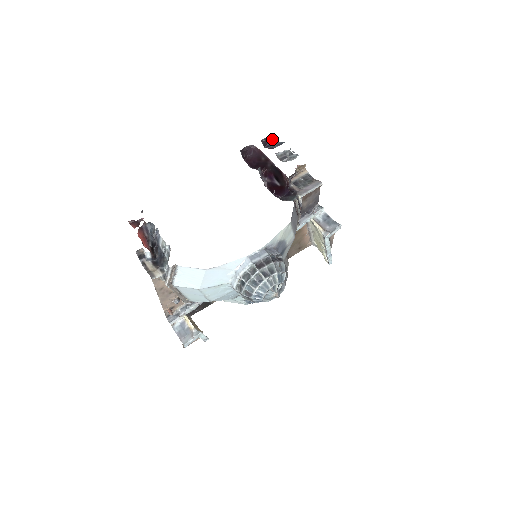
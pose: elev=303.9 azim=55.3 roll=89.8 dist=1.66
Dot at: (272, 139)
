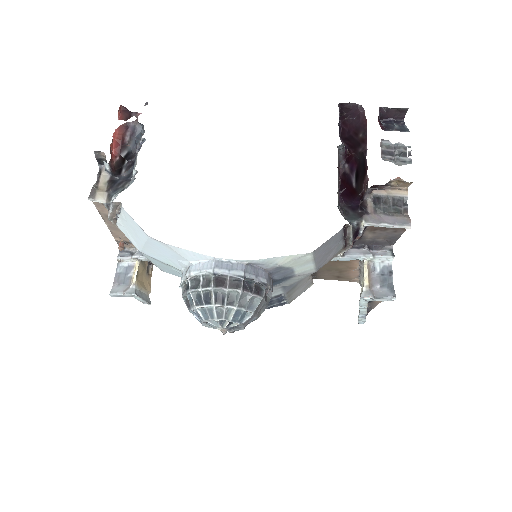
Dot at: (400, 115)
